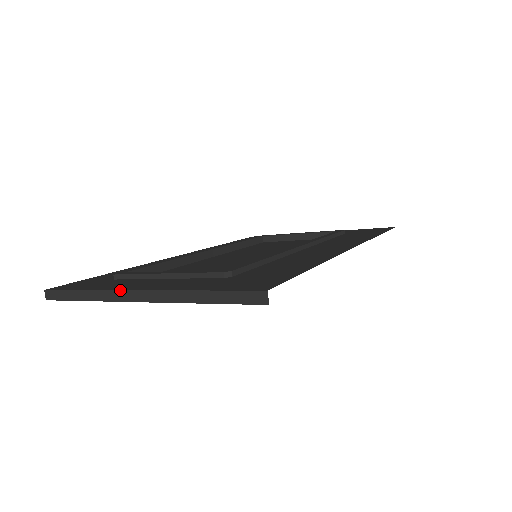
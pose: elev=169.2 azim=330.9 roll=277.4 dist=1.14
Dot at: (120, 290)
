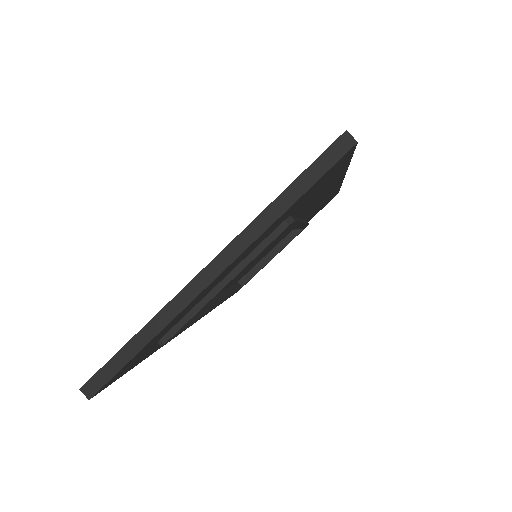
Dot at: (182, 289)
